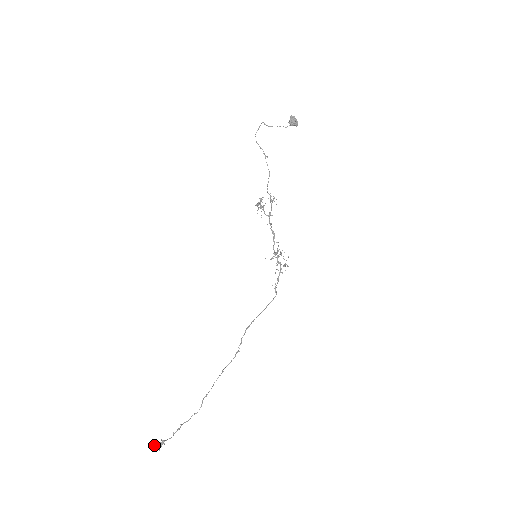
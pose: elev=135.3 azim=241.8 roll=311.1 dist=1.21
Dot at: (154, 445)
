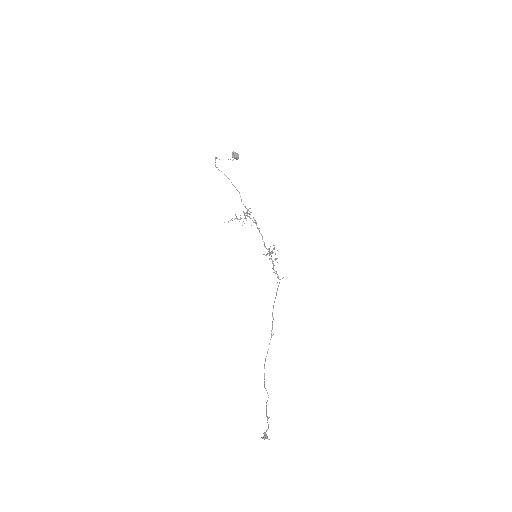
Dot at: occluded
